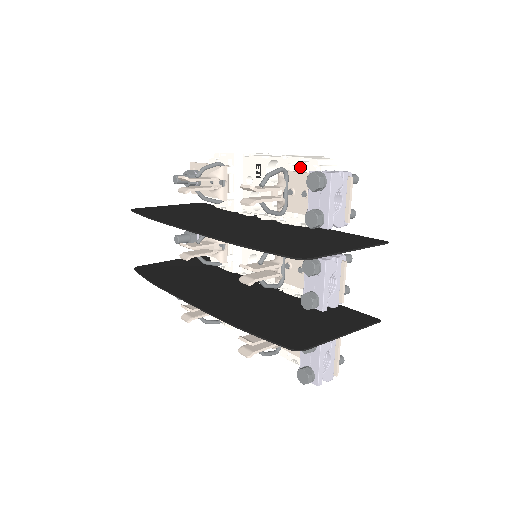
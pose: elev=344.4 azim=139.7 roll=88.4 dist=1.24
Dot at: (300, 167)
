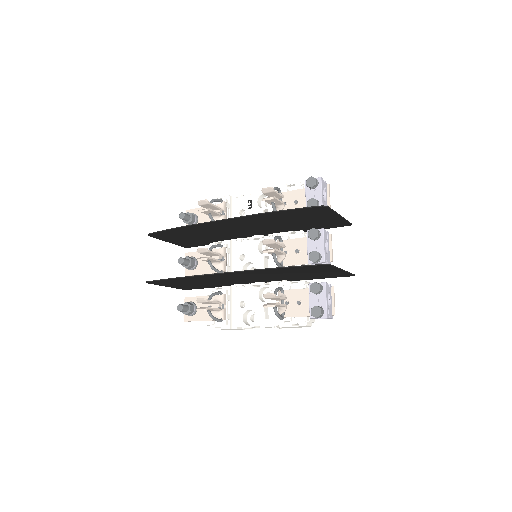
Dot at: (288, 190)
